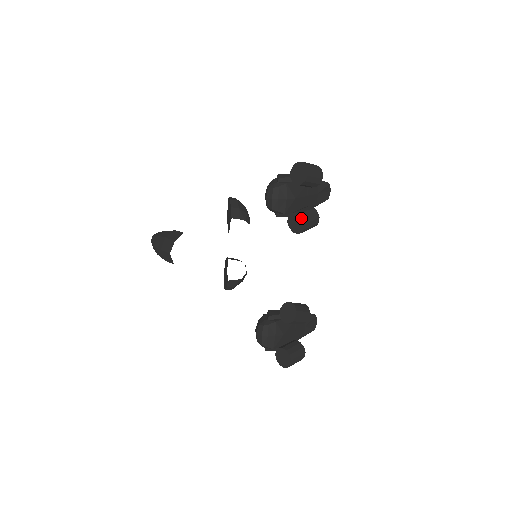
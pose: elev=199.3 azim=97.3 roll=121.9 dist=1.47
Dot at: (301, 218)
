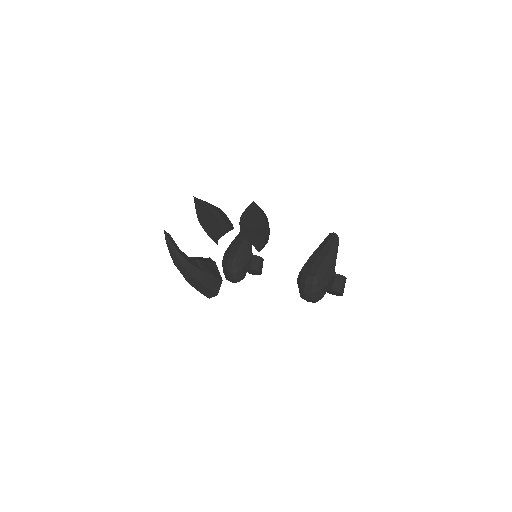
Dot at: occluded
